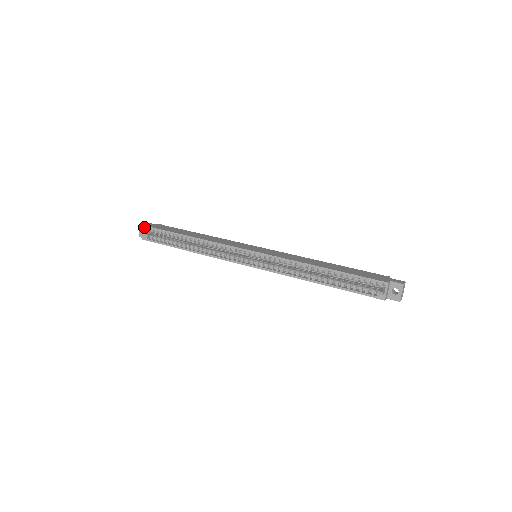
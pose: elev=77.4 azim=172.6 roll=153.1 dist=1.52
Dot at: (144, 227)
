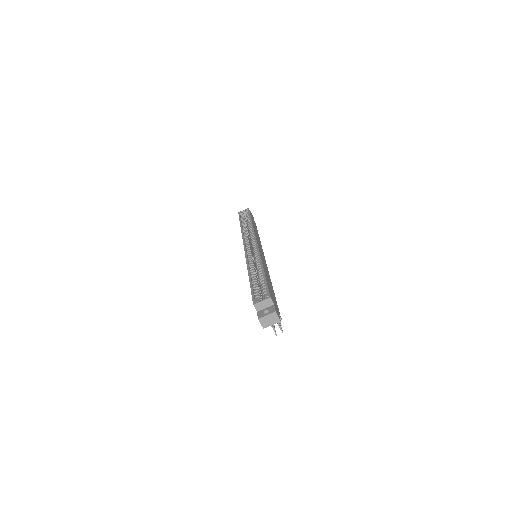
Dot at: occluded
